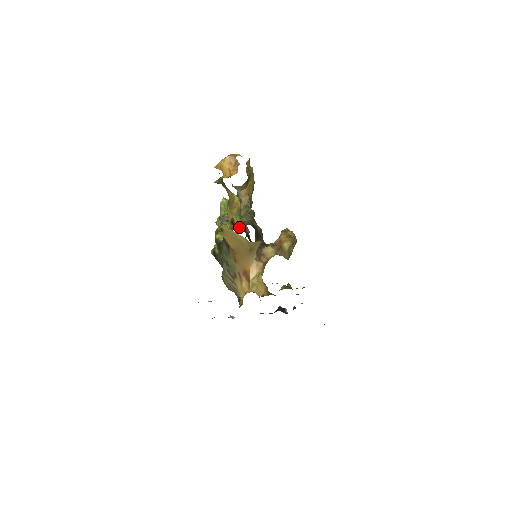
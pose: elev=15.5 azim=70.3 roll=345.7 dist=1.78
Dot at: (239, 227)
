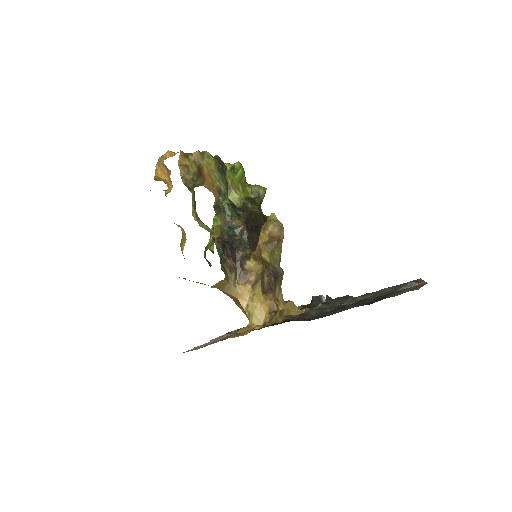
Dot at: (214, 242)
